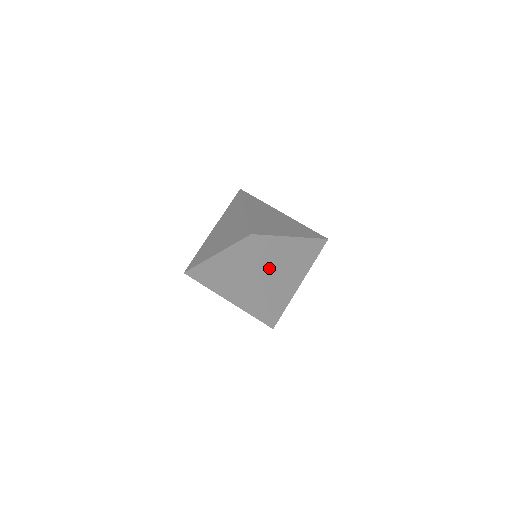
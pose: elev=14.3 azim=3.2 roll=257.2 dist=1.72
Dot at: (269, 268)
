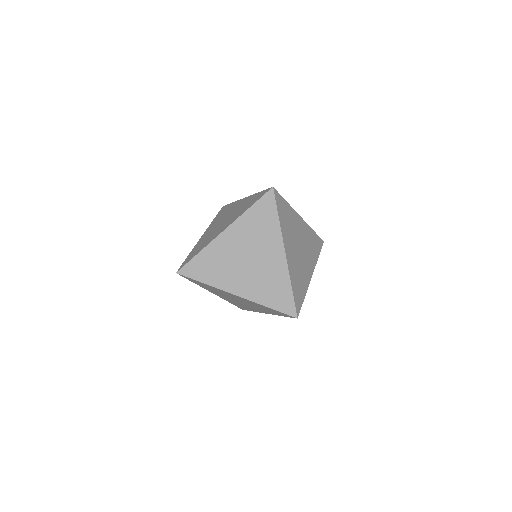
Dot at: occluded
